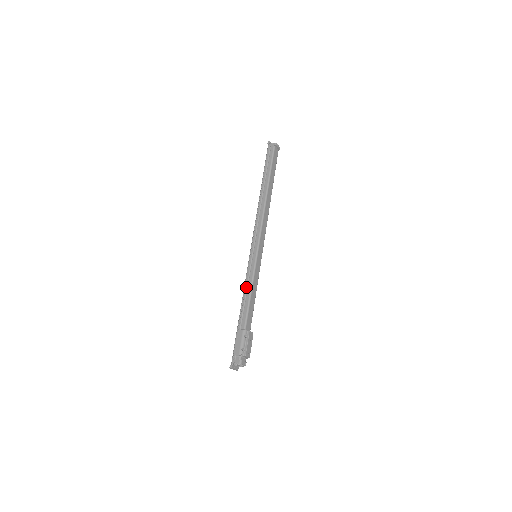
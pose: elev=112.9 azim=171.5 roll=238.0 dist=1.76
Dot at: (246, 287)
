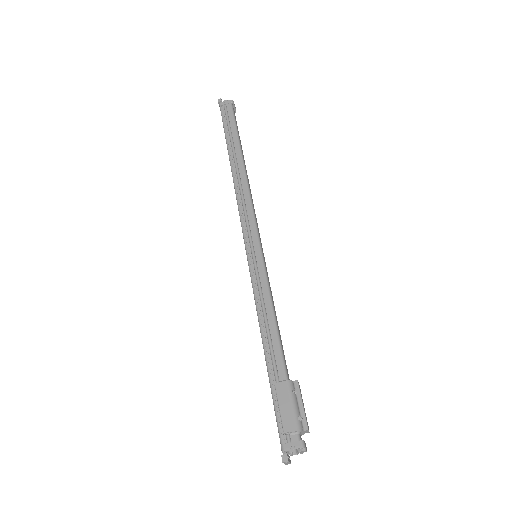
Dot at: (261, 306)
